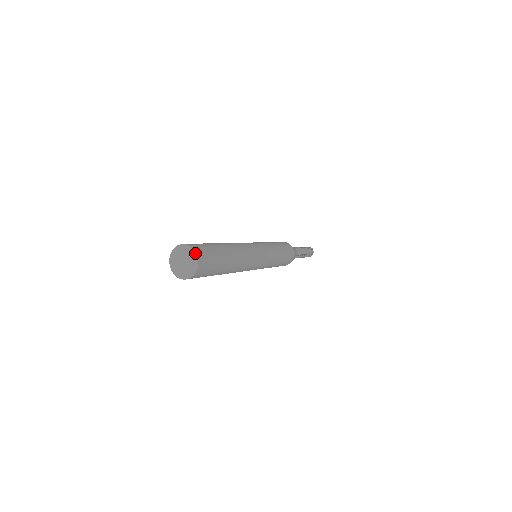
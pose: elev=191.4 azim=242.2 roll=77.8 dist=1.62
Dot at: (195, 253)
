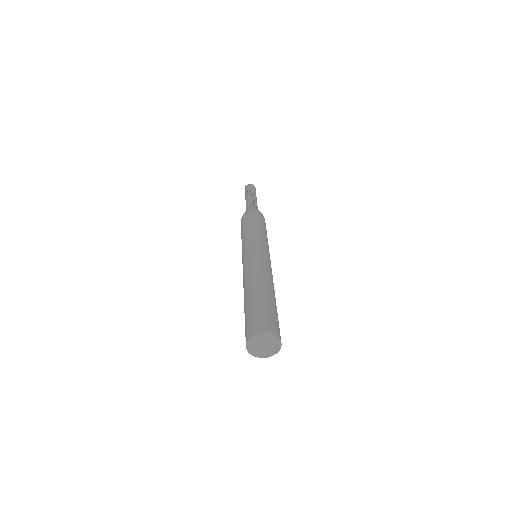
Dot at: (280, 341)
